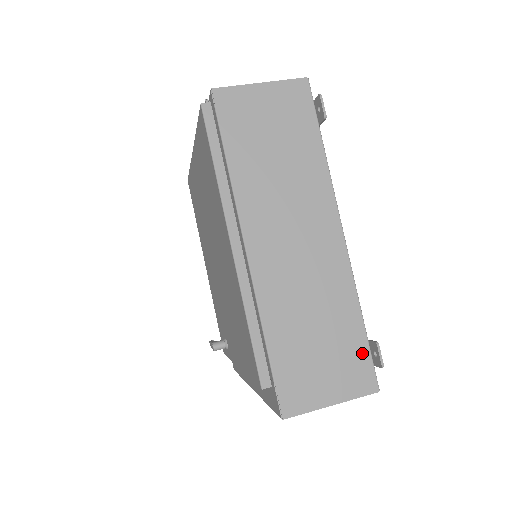
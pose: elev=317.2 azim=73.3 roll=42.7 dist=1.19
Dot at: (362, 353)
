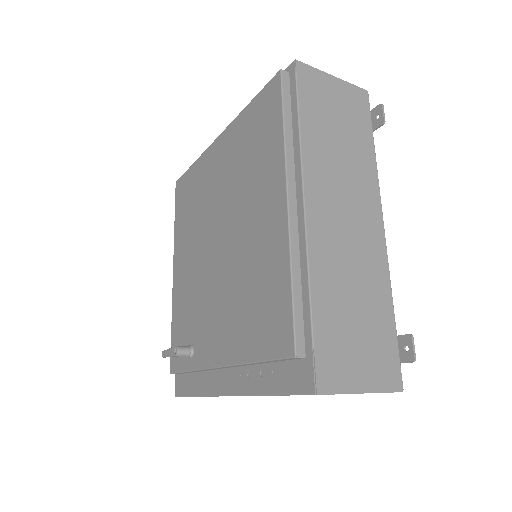
Dot at: (392, 346)
